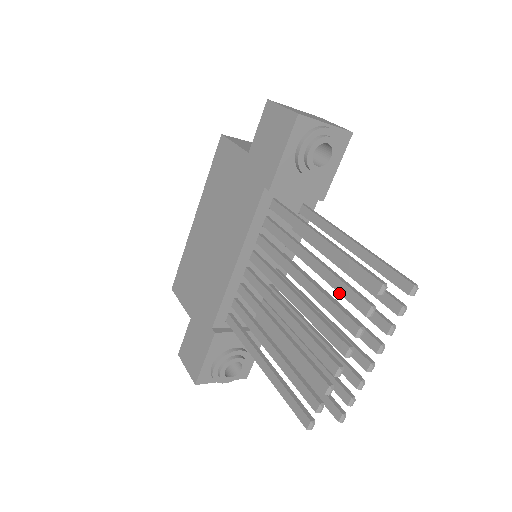
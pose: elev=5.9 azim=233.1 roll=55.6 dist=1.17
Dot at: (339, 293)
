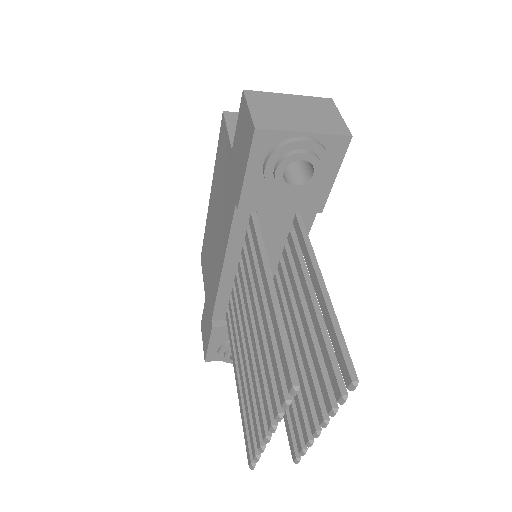
Dot at: occluded
